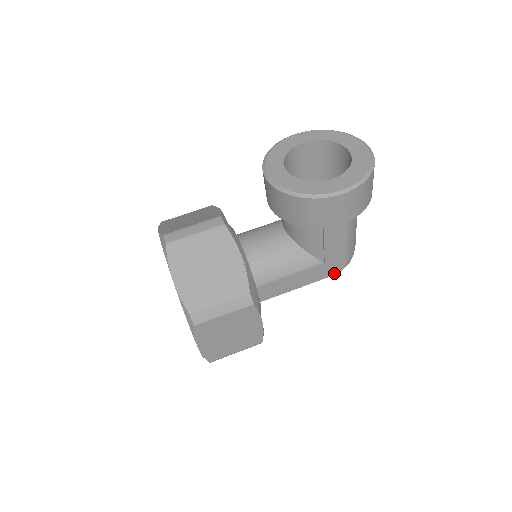
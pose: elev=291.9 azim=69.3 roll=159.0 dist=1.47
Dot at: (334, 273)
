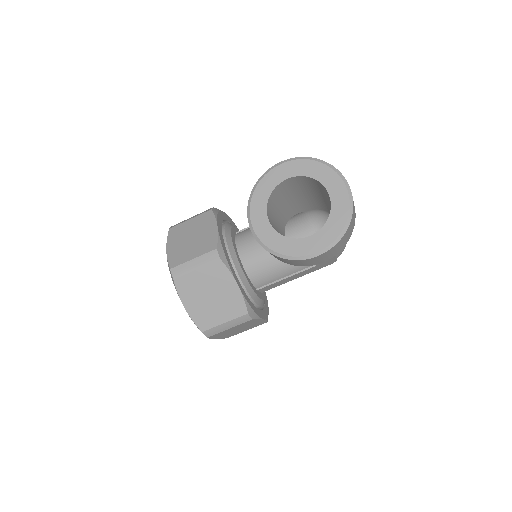
Dot at: (327, 265)
